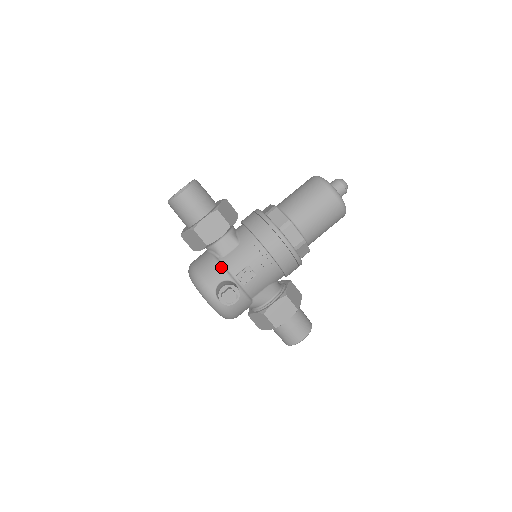
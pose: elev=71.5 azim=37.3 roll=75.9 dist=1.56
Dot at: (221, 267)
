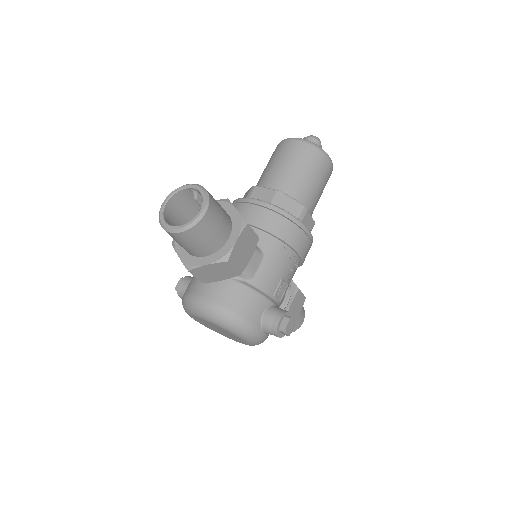
Dot at: (258, 293)
